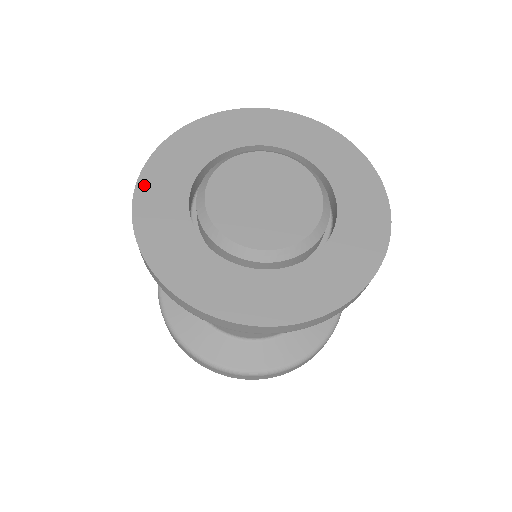
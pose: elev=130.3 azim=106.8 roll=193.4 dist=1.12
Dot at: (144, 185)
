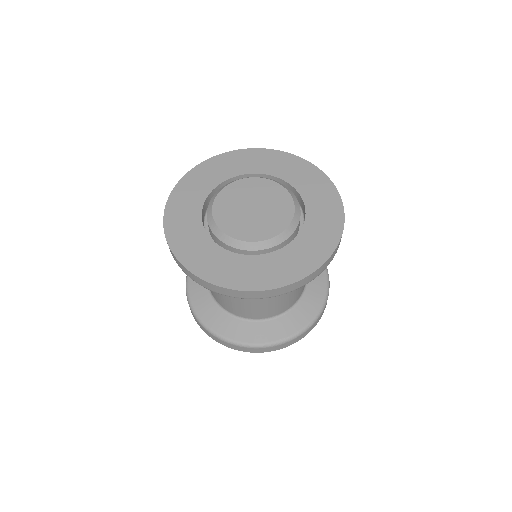
Dot at: (205, 165)
